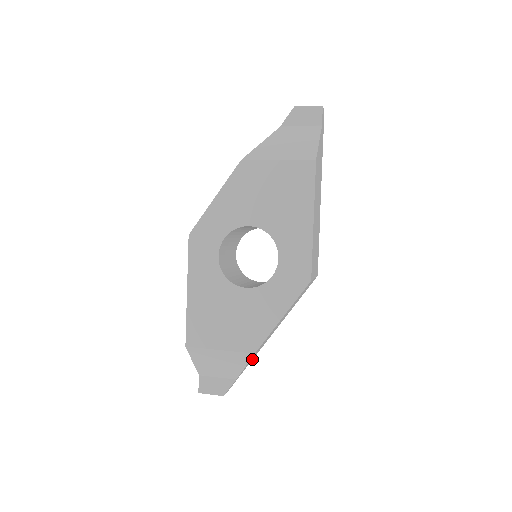
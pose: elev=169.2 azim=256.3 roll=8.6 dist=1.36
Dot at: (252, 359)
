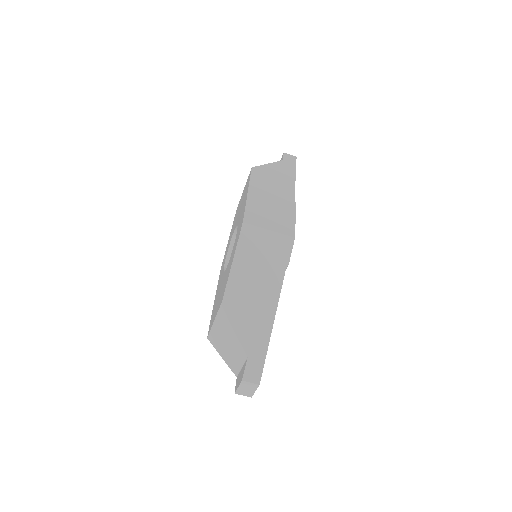
Dot at: (265, 338)
